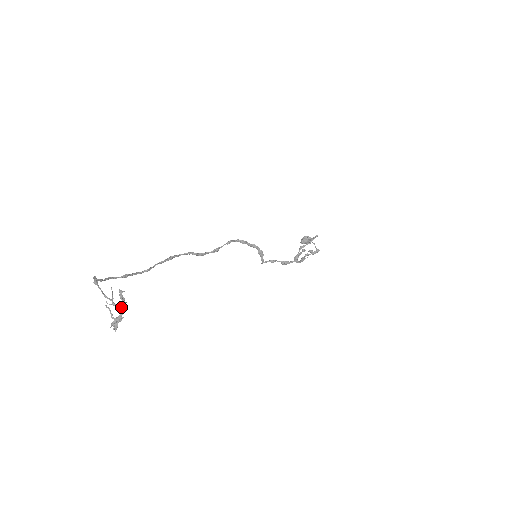
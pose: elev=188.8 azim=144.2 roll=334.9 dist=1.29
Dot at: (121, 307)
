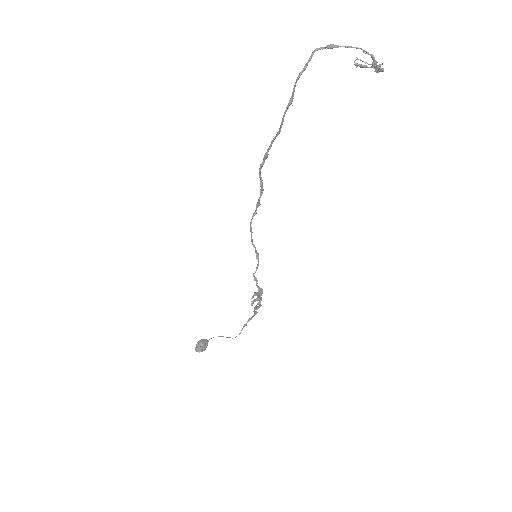
Dot at: (377, 62)
